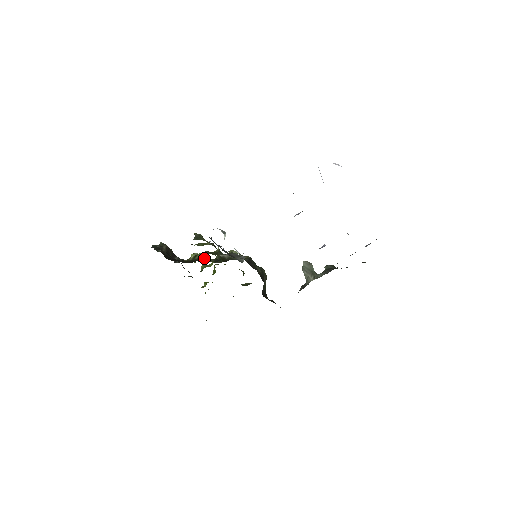
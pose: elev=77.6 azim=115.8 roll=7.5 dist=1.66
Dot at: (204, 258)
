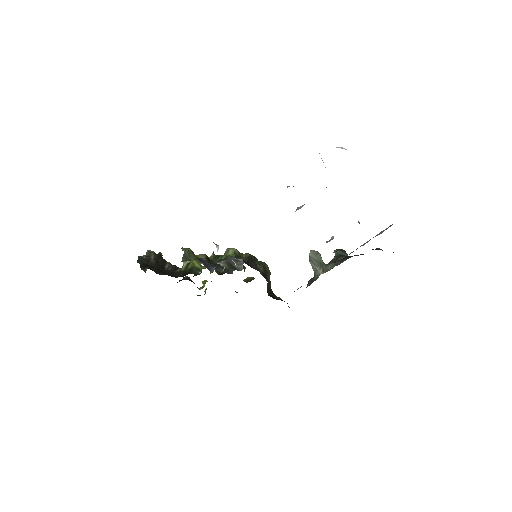
Dot at: (198, 267)
